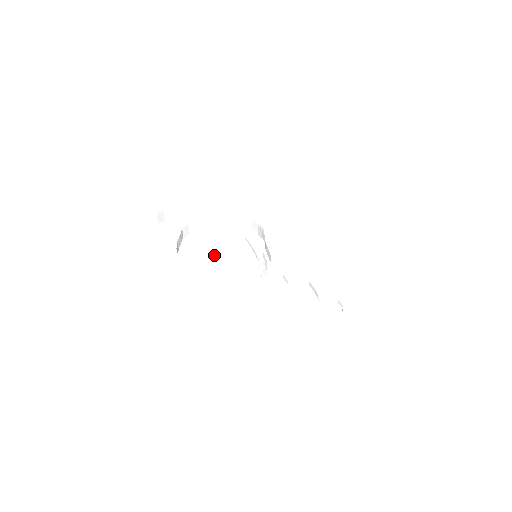
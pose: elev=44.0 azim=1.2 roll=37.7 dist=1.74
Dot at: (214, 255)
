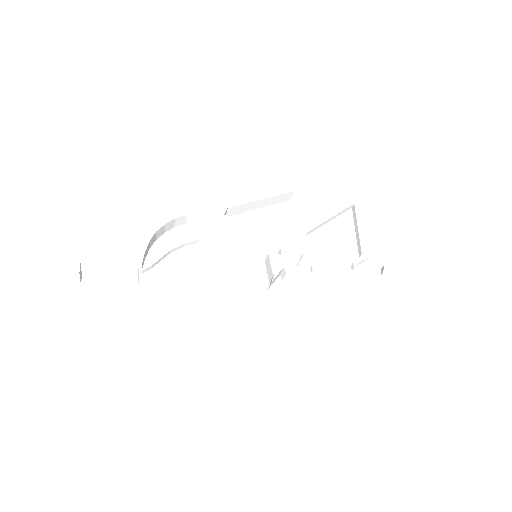
Dot at: (205, 284)
